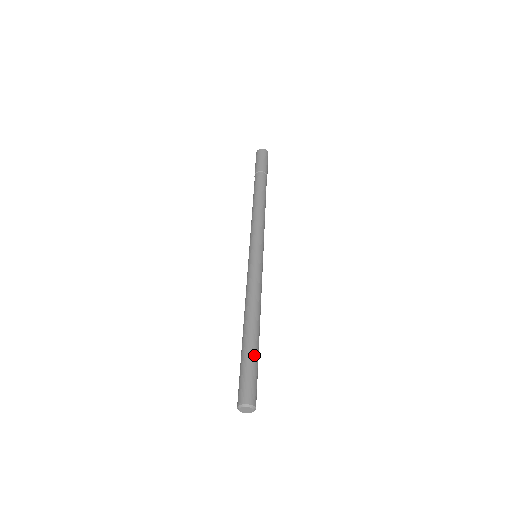
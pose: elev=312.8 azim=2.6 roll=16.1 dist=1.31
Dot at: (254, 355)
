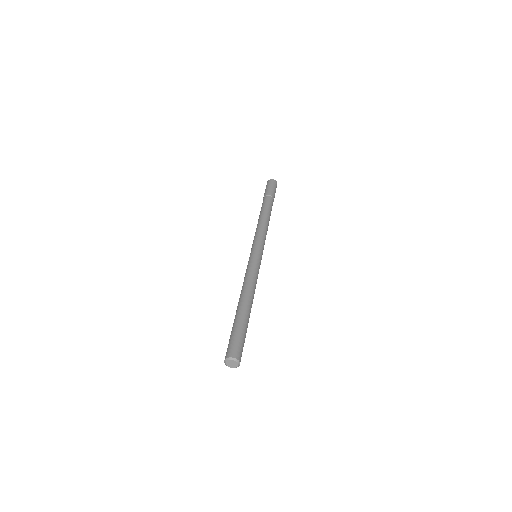
Dot at: (246, 326)
